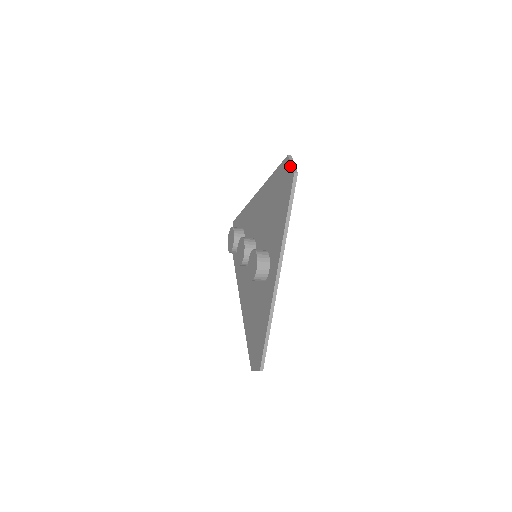
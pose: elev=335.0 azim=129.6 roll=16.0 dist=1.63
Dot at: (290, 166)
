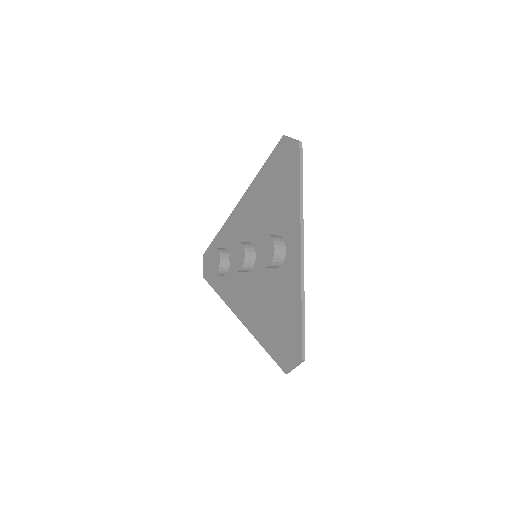
Dot at: (291, 140)
